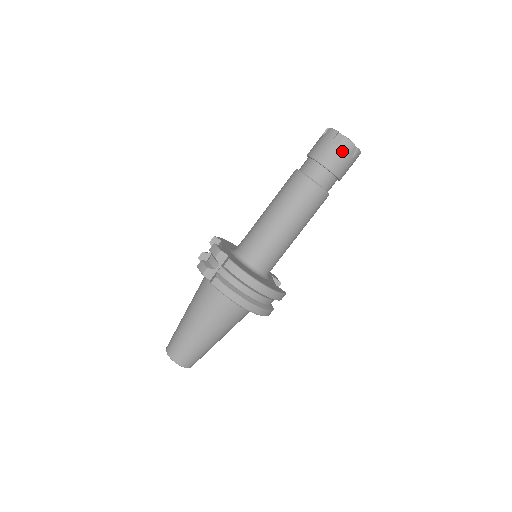
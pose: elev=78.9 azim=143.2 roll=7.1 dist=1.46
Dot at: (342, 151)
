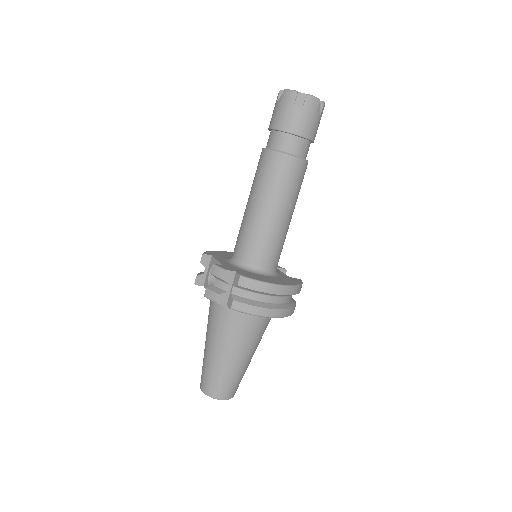
Dot at: (309, 111)
